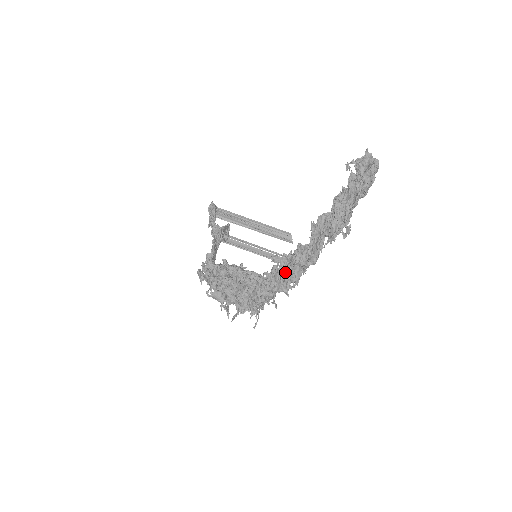
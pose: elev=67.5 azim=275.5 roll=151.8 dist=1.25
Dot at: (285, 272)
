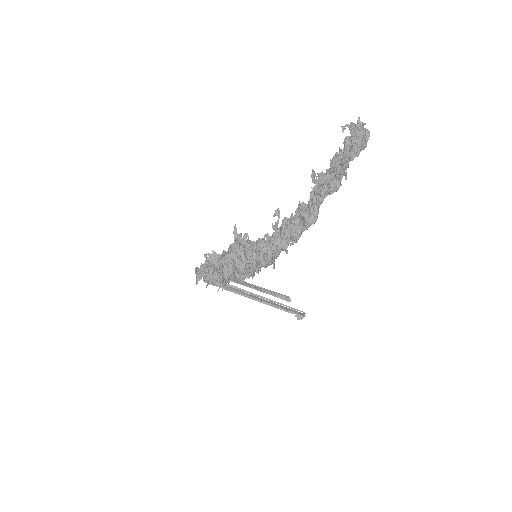
Dot at: (285, 225)
